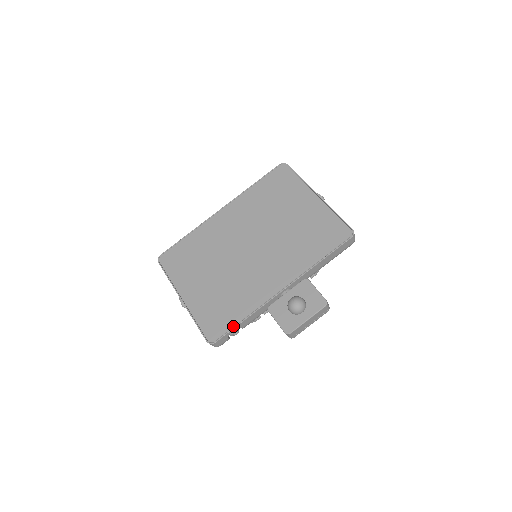
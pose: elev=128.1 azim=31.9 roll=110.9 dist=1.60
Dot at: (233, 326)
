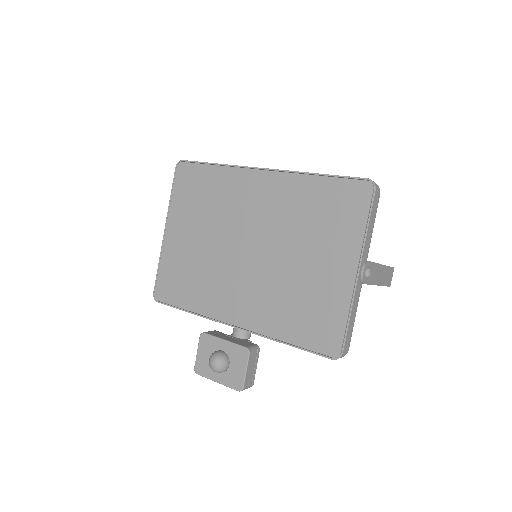
Dot at: (177, 306)
